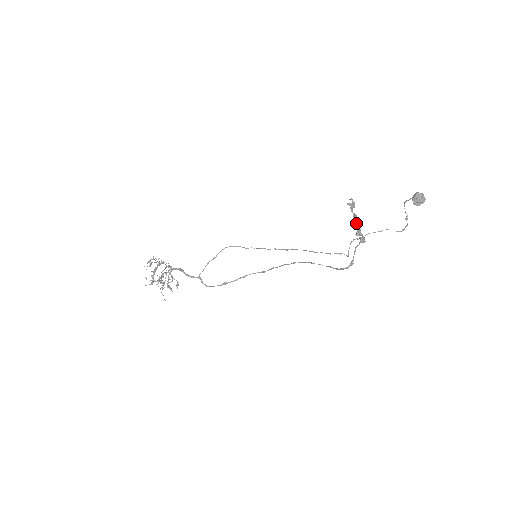
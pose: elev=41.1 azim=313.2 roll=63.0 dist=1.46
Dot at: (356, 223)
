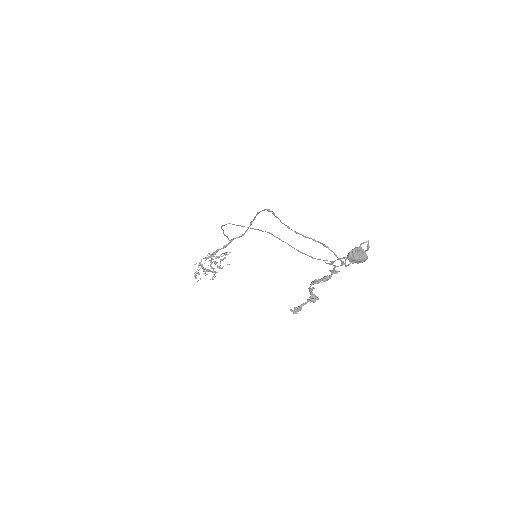
Dot at: occluded
